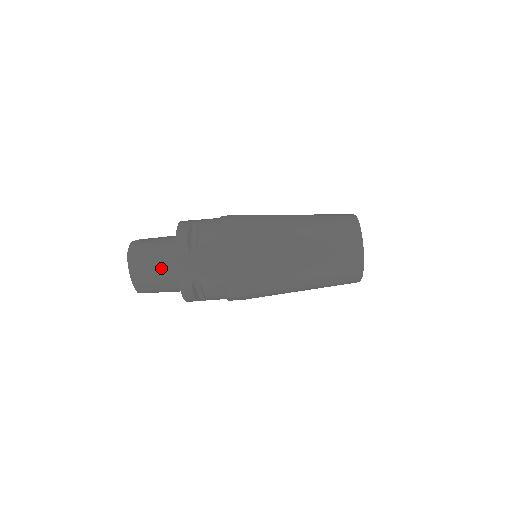
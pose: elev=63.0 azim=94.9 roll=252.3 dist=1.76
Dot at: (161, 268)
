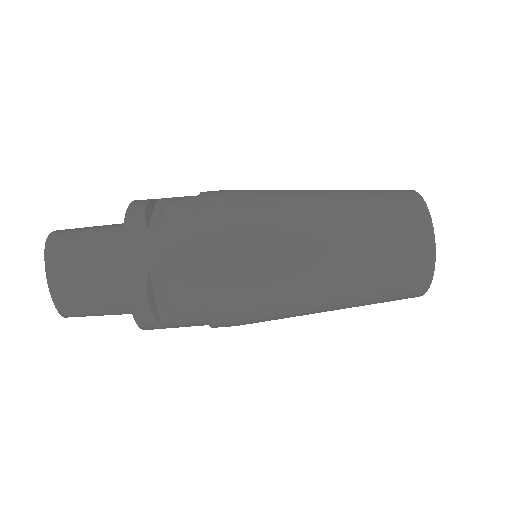
Dot at: (99, 259)
